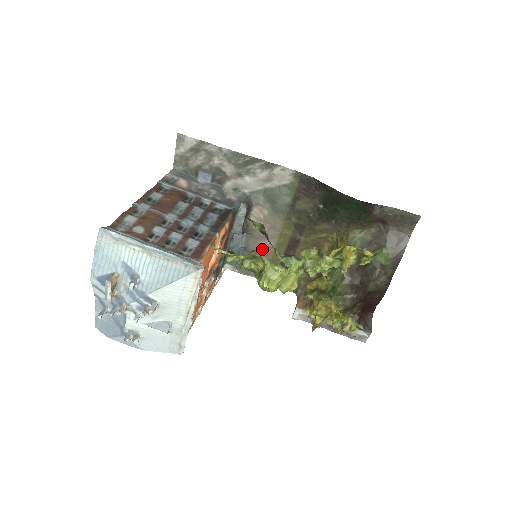
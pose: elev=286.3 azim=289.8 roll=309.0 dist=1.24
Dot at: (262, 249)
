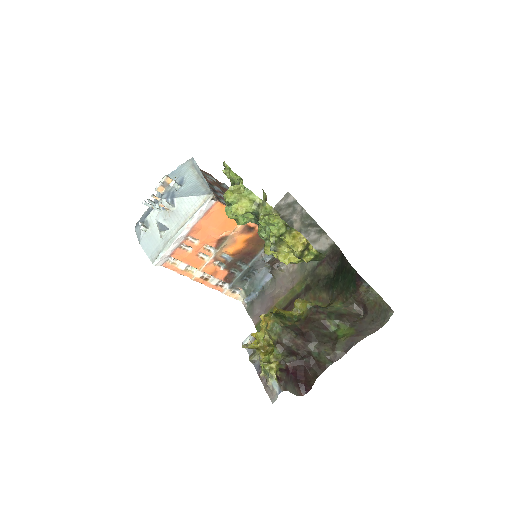
Dot at: (273, 296)
